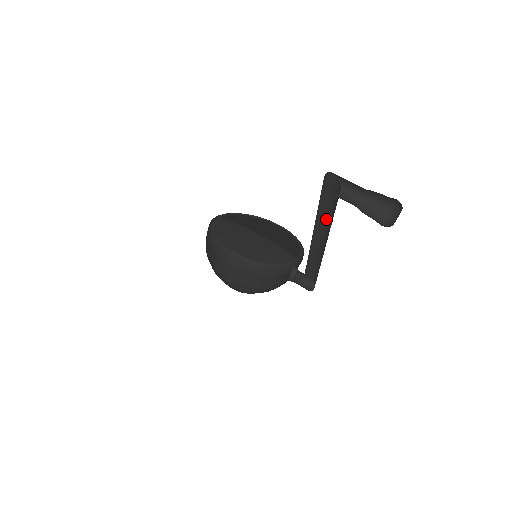
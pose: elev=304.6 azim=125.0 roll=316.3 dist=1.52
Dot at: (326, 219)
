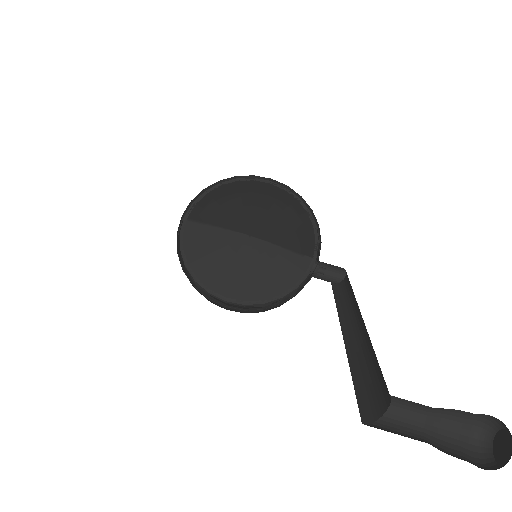
Dot at: occluded
